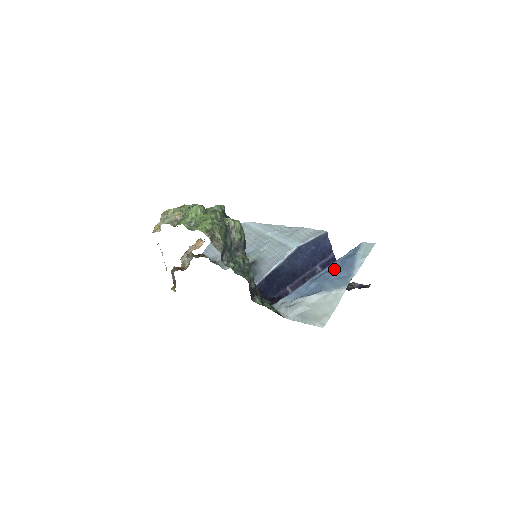
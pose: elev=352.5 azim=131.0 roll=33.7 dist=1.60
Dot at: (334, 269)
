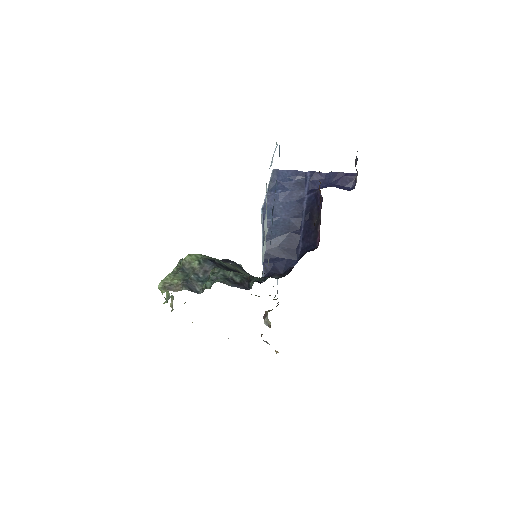
Dot at: occluded
